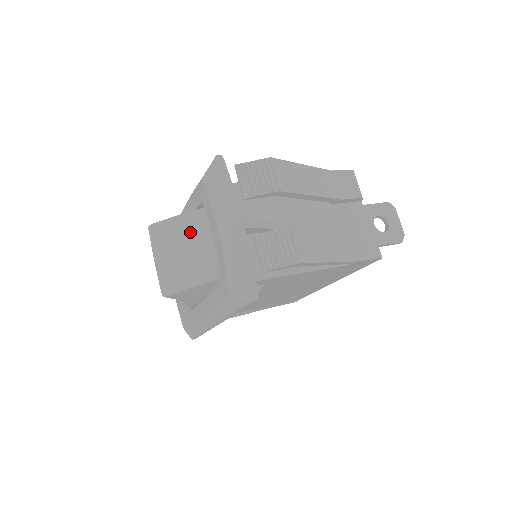
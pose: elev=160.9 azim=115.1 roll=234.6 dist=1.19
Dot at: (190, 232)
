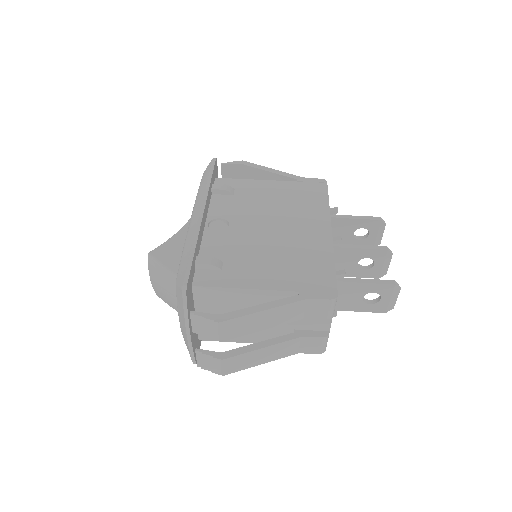
Dot at: (171, 288)
